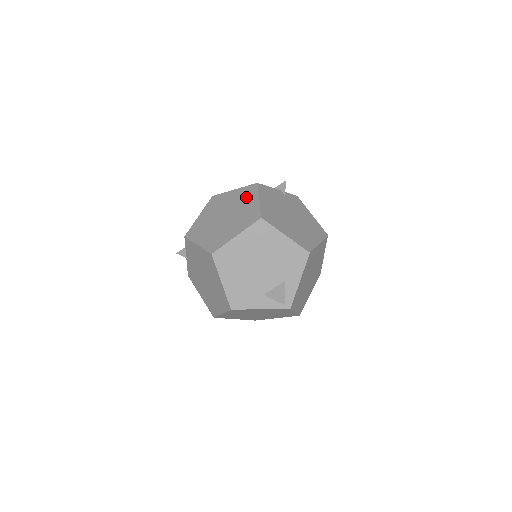
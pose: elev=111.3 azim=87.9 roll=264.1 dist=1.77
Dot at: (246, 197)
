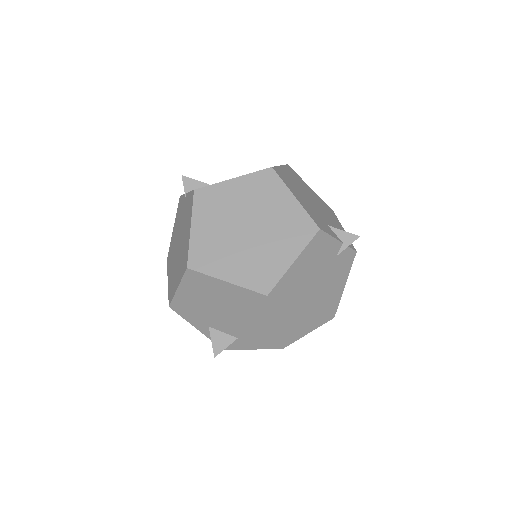
Dot at: (290, 234)
